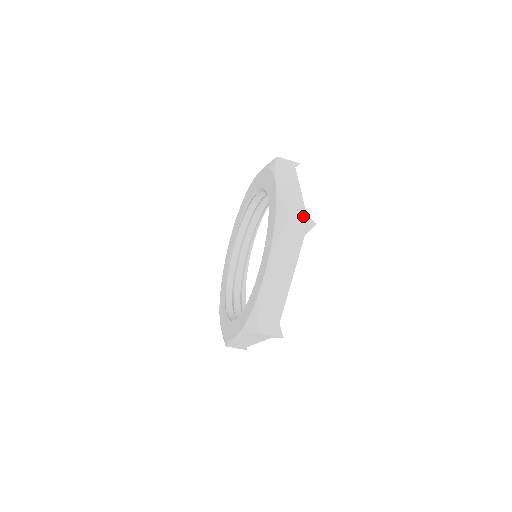
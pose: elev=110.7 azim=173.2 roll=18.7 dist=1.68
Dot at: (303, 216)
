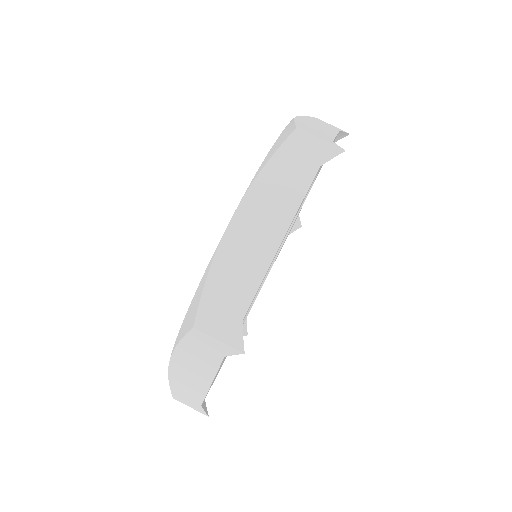
Dot at: (228, 327)
